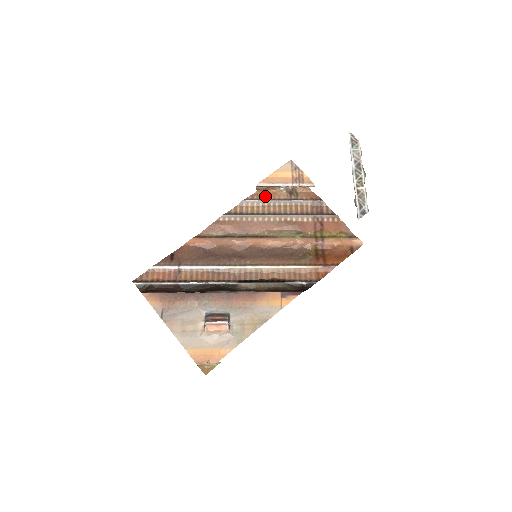
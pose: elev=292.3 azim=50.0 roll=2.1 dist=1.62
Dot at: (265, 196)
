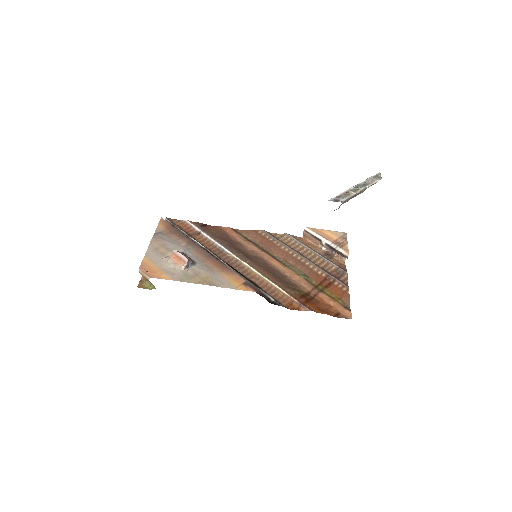
Dot at: (306, 243)
